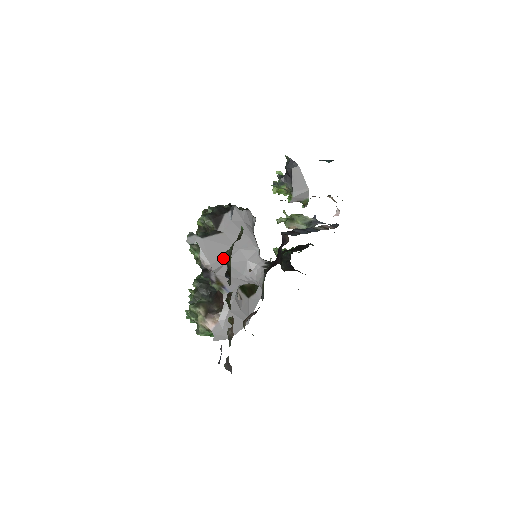
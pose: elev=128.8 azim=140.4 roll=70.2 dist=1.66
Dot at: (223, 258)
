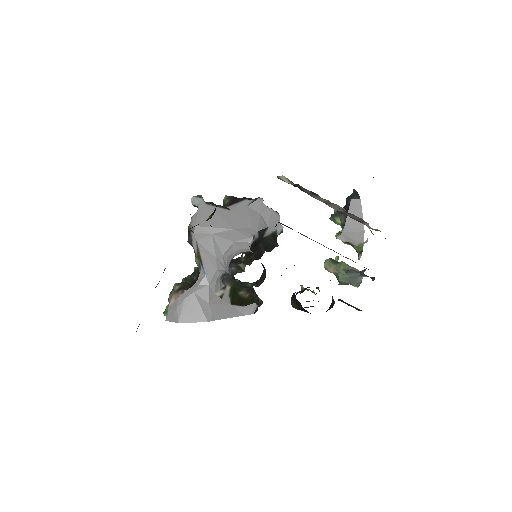
Dot at: (212, 228)
